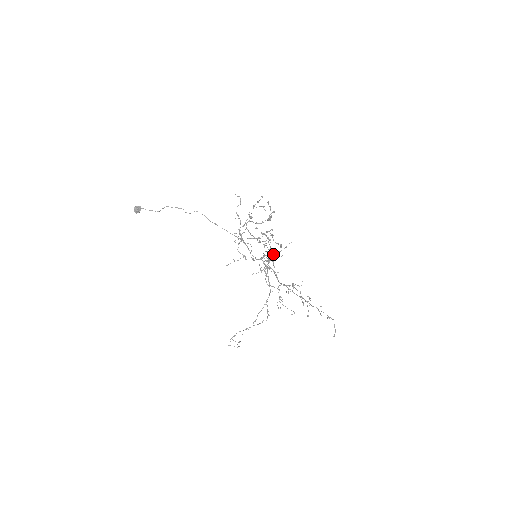
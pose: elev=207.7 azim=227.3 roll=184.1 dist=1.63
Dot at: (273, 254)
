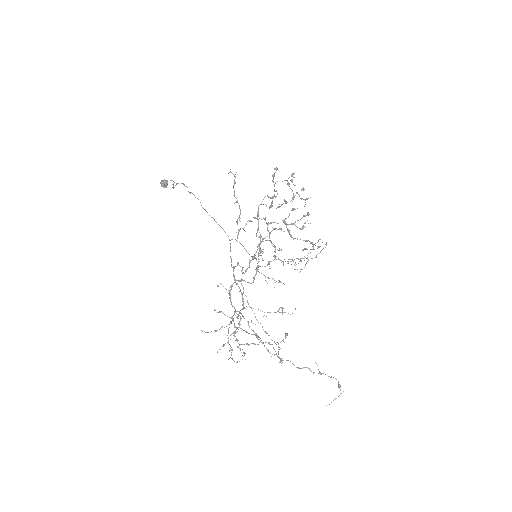
Dot at: (313, 249)
